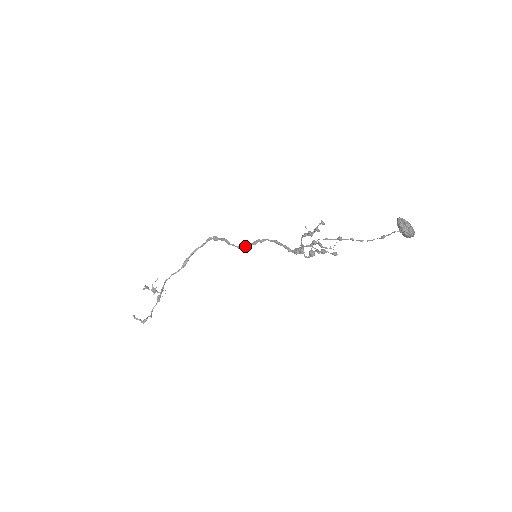
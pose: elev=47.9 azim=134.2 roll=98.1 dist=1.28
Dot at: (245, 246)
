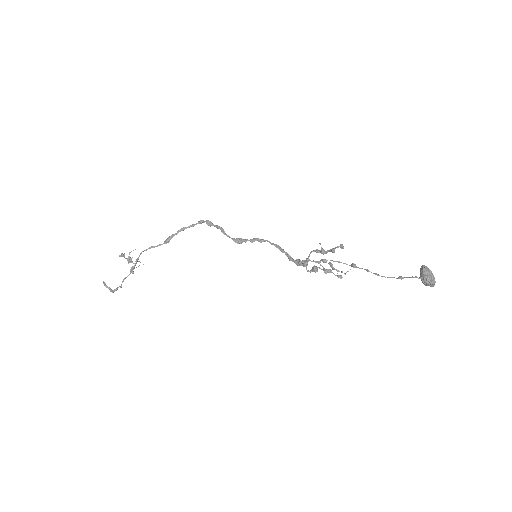
Dot at: (241, 241)
